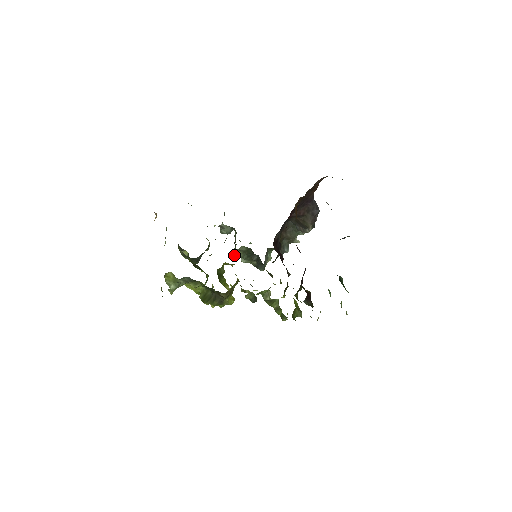
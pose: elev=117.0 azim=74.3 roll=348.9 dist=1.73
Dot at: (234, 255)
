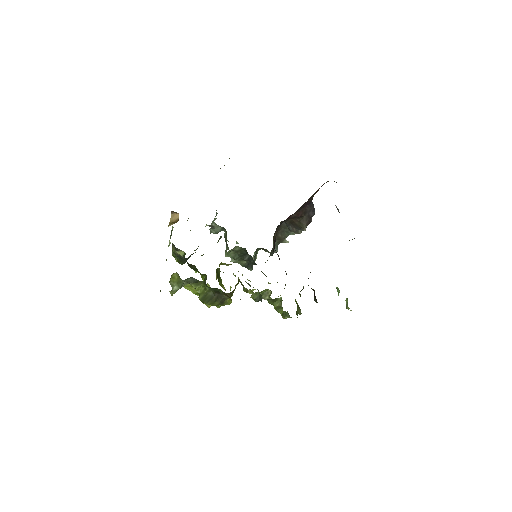
Dot at: (225, 255)
